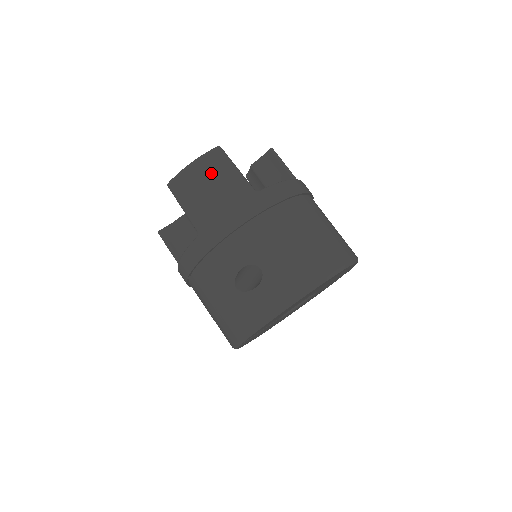
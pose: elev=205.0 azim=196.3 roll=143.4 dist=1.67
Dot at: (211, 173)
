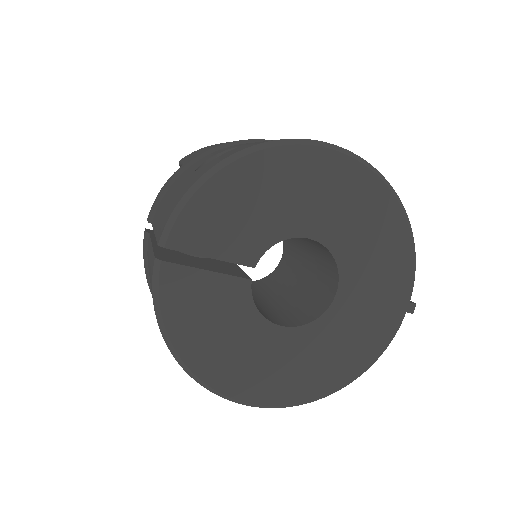
Dot at: occluded
